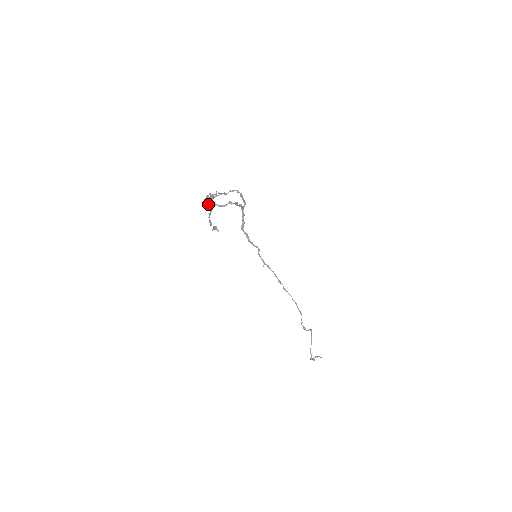
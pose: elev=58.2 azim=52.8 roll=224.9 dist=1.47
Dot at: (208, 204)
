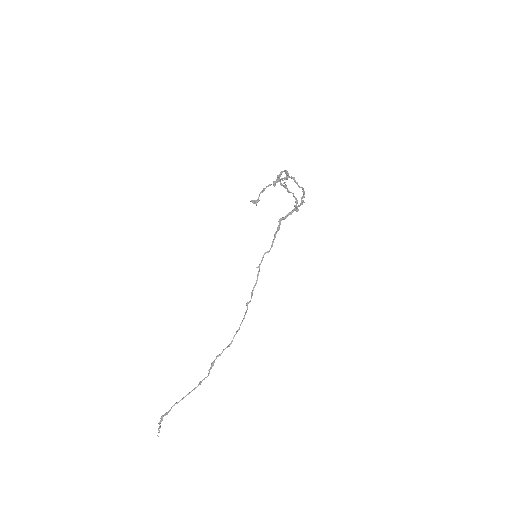
Dot at: (279, 177)
